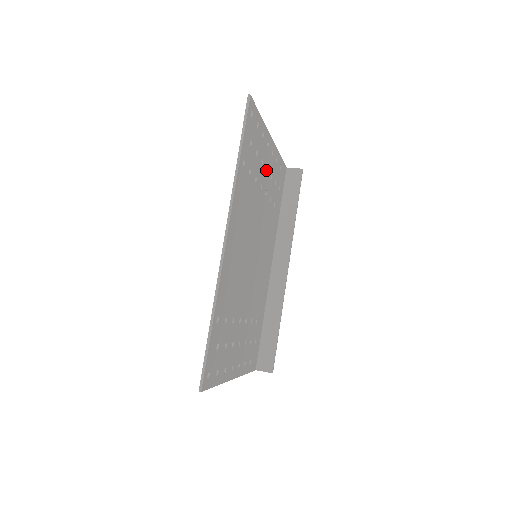
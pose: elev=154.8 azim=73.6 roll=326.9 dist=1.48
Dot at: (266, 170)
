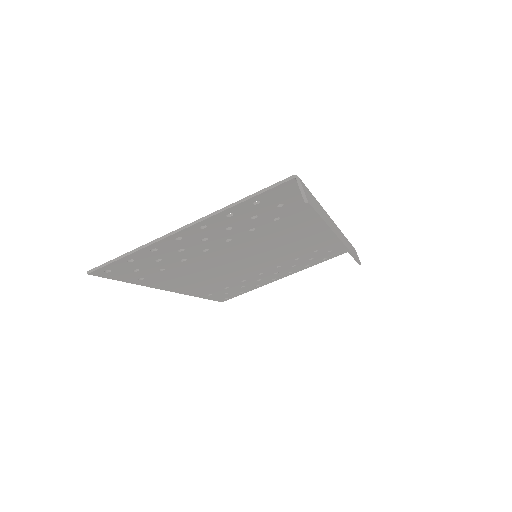
Dot at: (207, 237)
